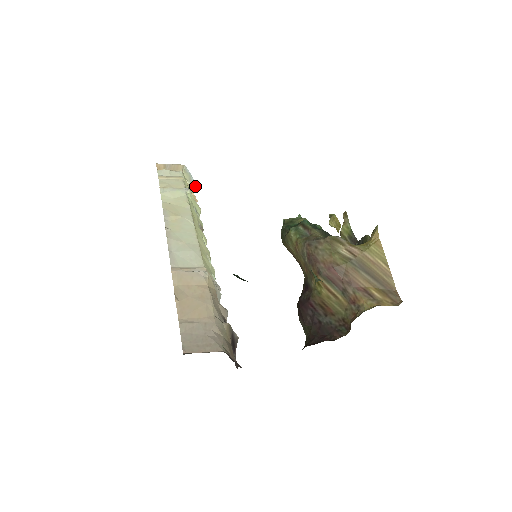
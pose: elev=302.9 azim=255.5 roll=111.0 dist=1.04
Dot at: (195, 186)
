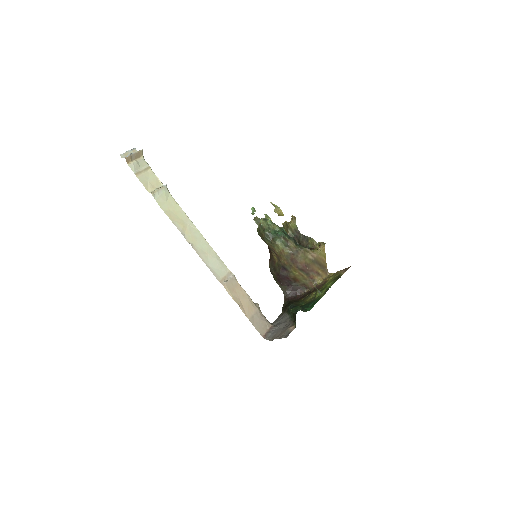
Dot at: occluded
